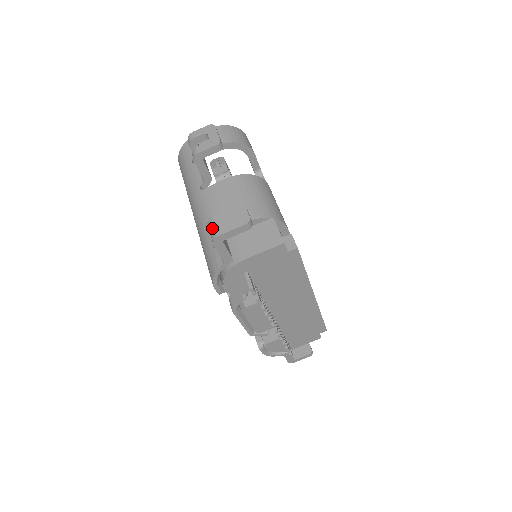
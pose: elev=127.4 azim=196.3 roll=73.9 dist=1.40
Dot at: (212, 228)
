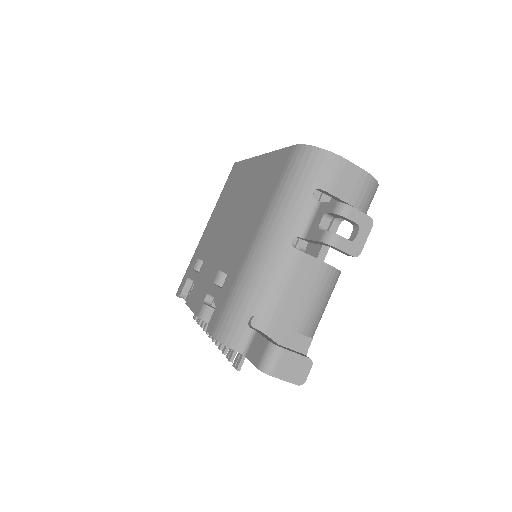
Dot at: (272, 359)
